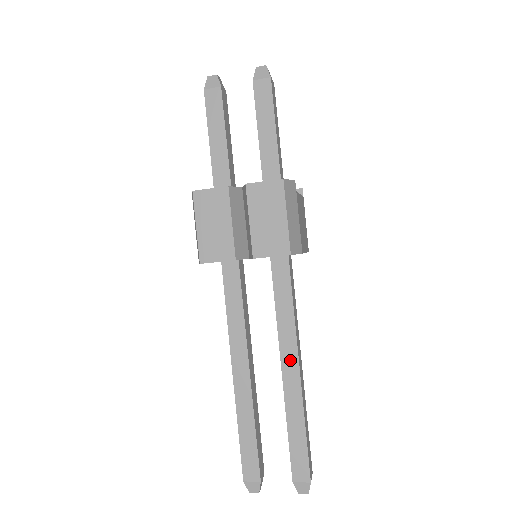
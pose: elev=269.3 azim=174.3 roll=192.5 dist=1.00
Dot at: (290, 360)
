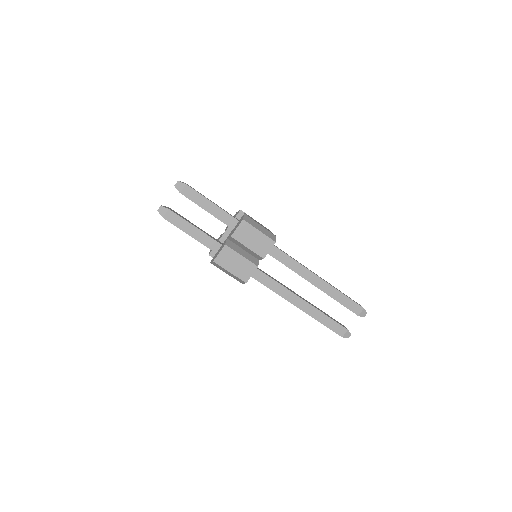
Dot at: (311, 277)
